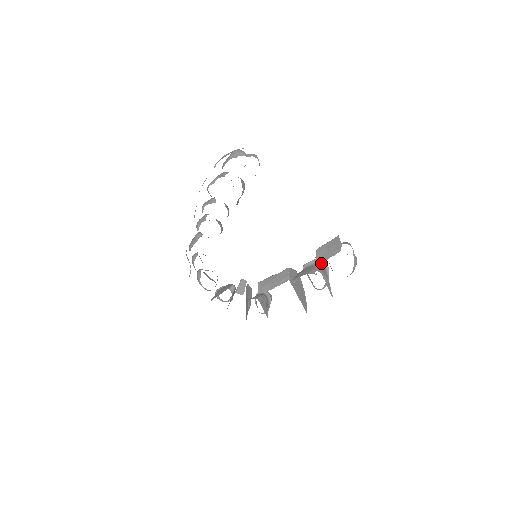
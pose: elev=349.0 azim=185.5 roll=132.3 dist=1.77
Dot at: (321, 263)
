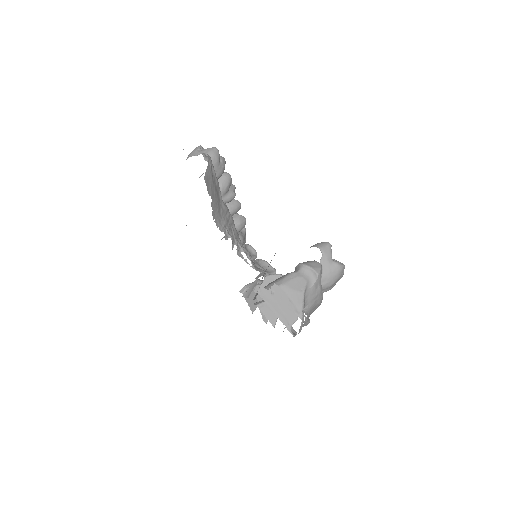
Dot at: (303, 269)
